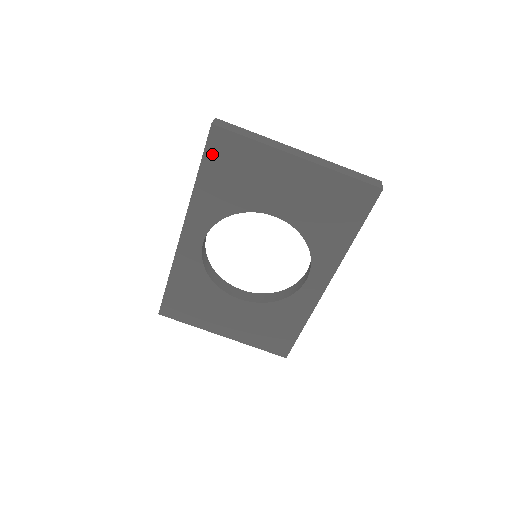
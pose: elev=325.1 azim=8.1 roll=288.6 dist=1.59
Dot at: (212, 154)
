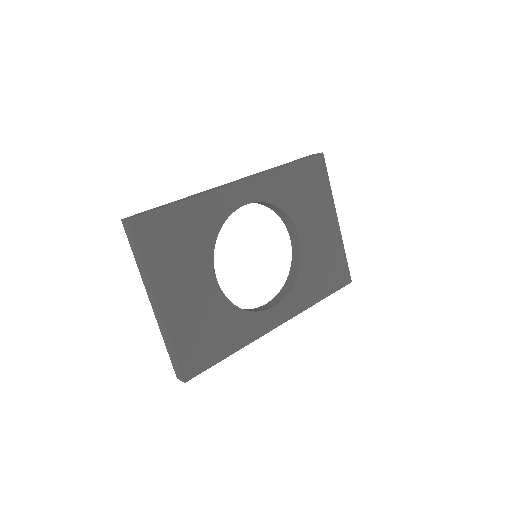
Dot at: (308, 165)
